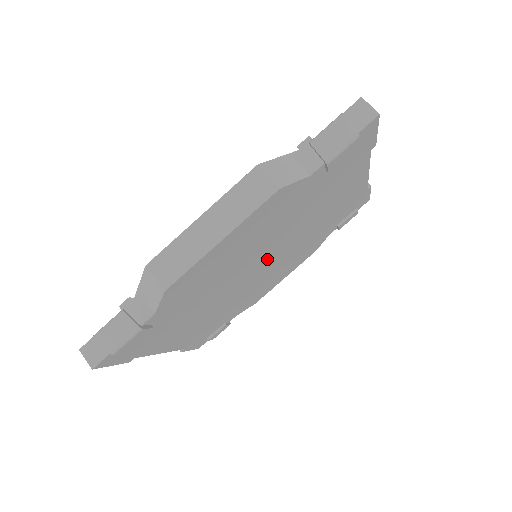
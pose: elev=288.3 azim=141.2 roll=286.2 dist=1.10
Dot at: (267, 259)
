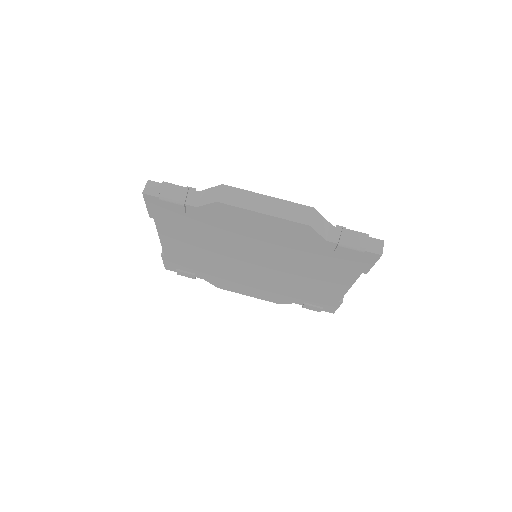
Dot at: (259, 263)
